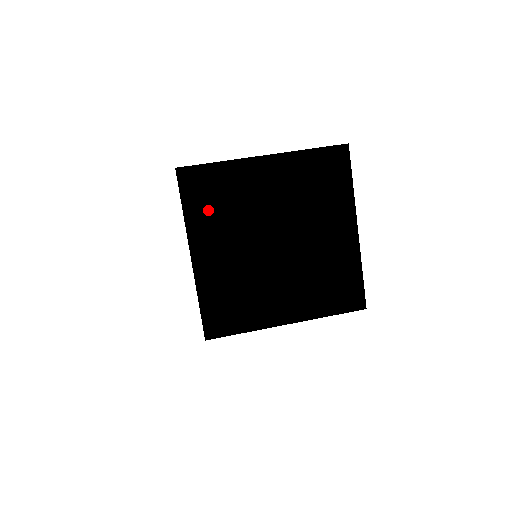
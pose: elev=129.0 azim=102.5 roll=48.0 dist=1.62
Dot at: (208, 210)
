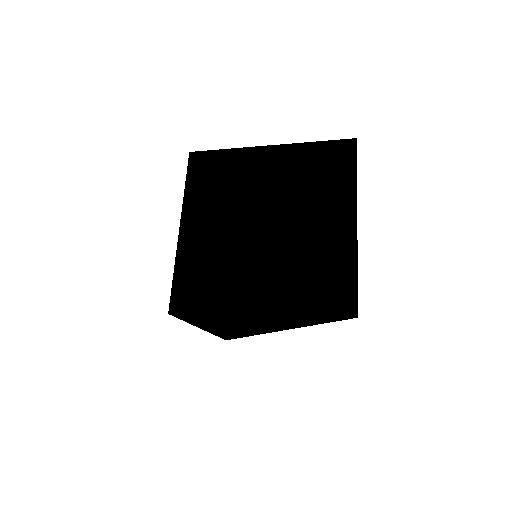
Dot at: (206, 188)
